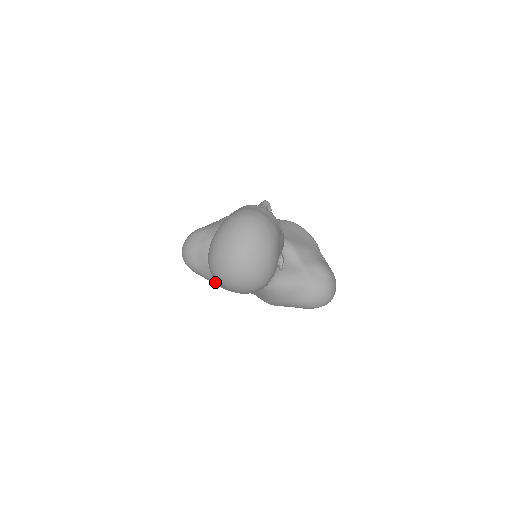
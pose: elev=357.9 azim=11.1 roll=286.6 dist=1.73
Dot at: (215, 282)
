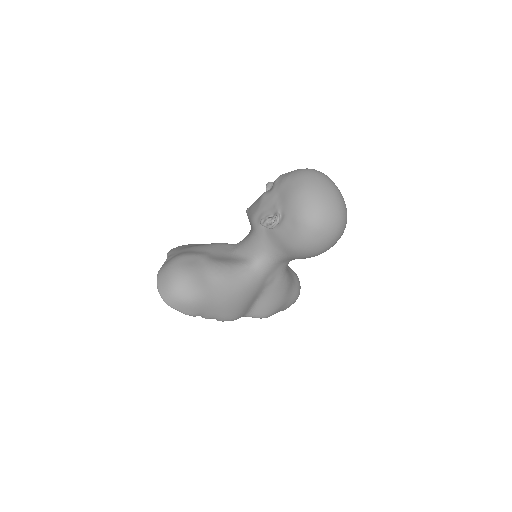
Dot at: (229, 306)
